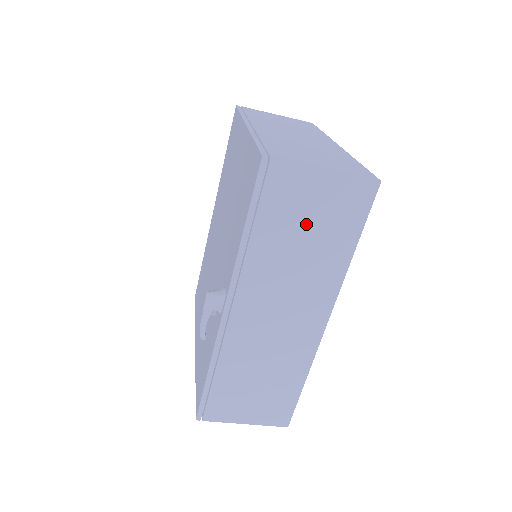
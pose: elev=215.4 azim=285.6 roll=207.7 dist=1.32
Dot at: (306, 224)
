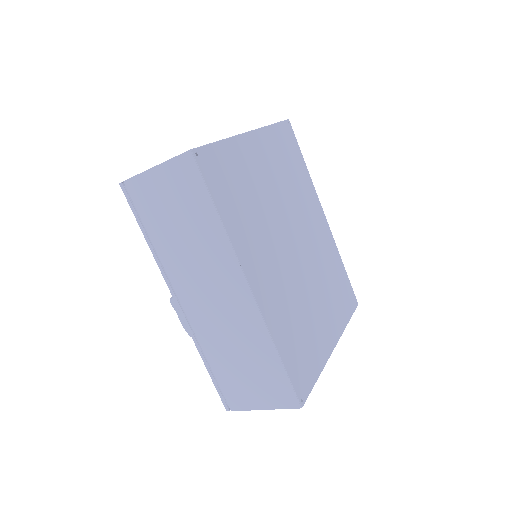
Dot at: (173, 214)
